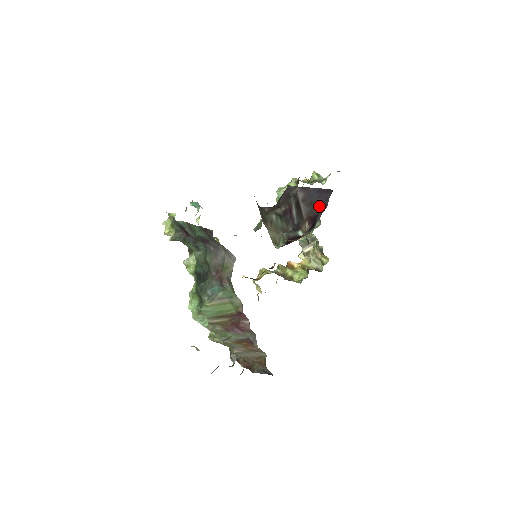
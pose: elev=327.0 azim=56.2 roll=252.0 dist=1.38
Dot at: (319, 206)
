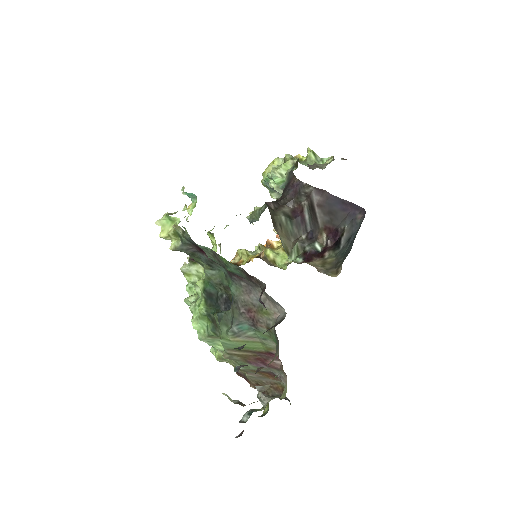
Dot at: (342, 220)
